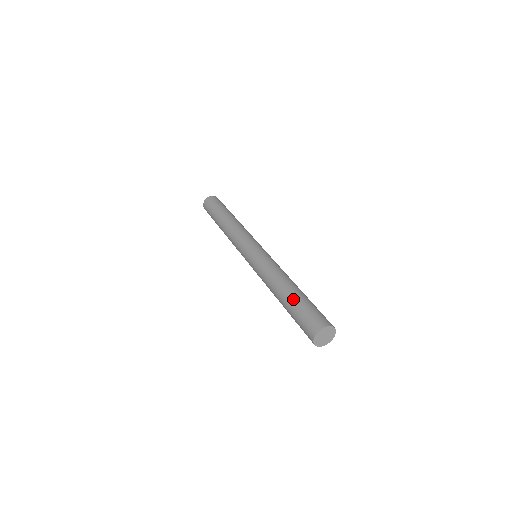
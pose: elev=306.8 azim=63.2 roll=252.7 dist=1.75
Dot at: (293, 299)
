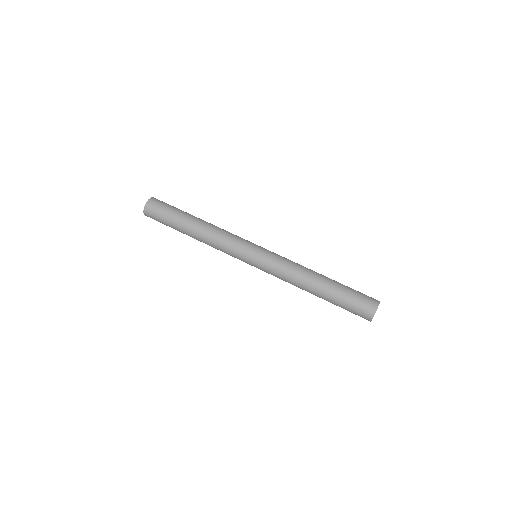
Dot at: (333, 296)
